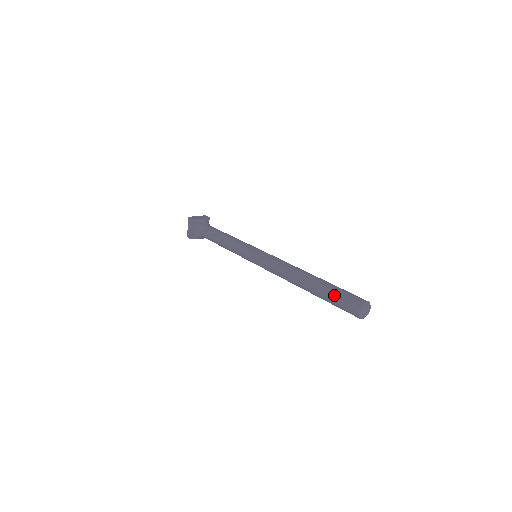
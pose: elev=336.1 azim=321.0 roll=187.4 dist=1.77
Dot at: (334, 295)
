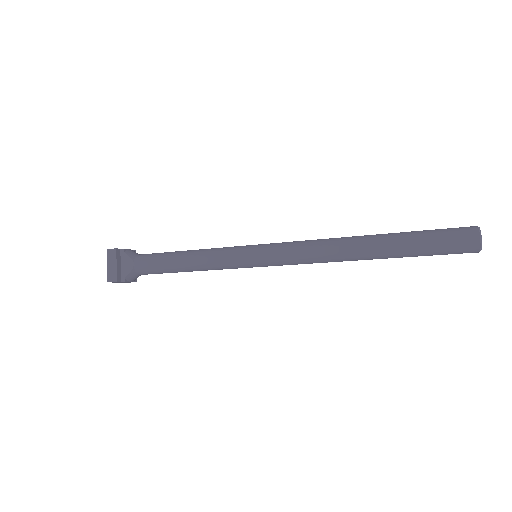
Dot at: (429, 235)
